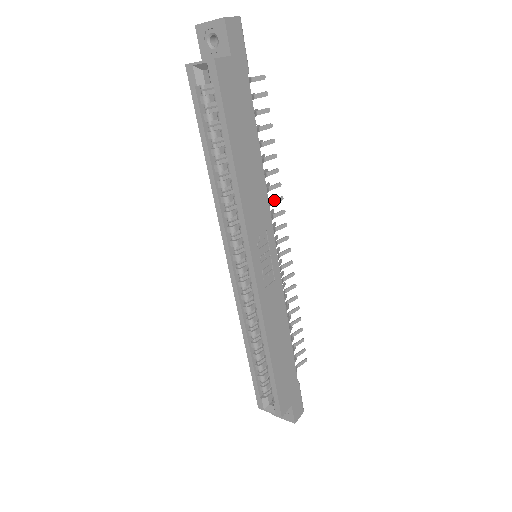
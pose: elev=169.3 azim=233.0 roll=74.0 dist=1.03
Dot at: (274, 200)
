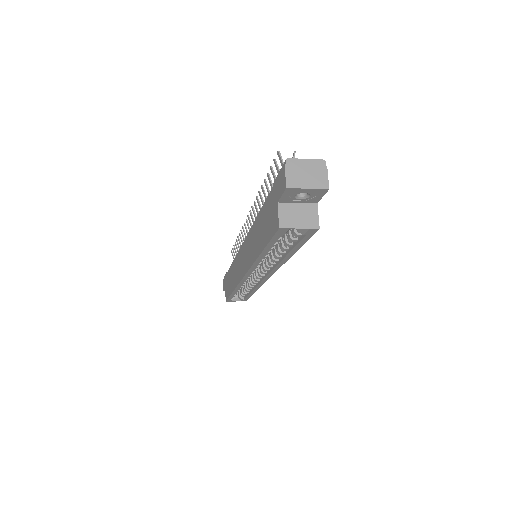
Dot at: occluded
